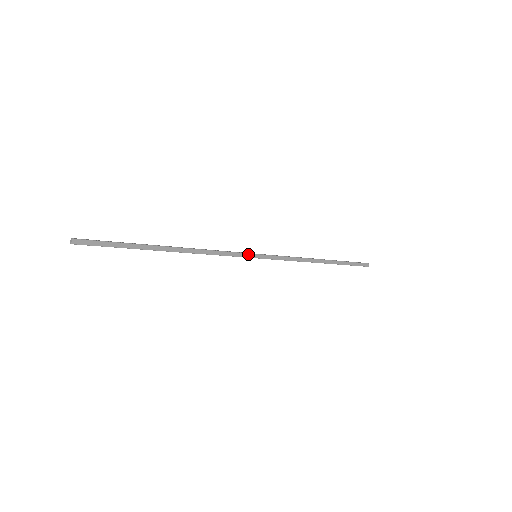
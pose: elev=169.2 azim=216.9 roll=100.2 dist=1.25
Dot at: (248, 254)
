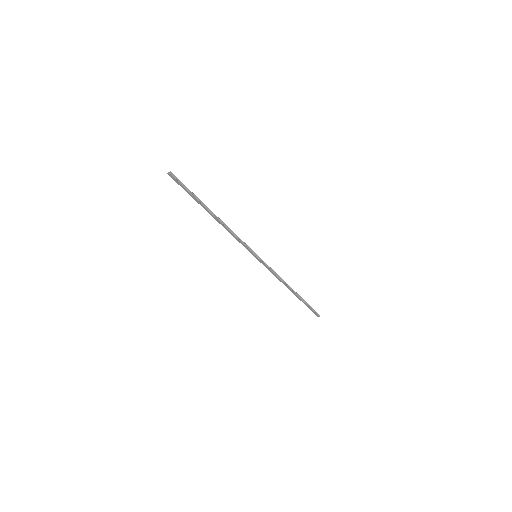
Dot at: (252, 252)
